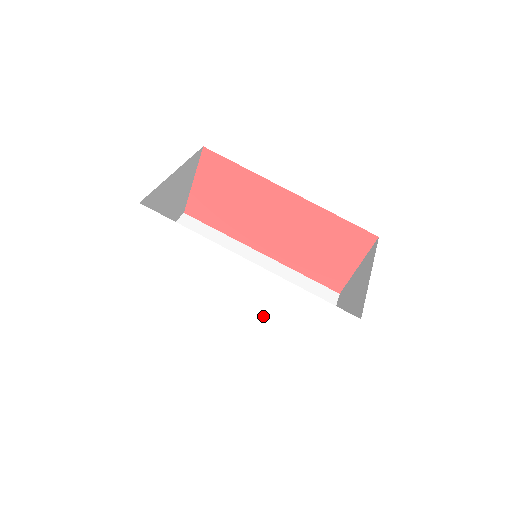
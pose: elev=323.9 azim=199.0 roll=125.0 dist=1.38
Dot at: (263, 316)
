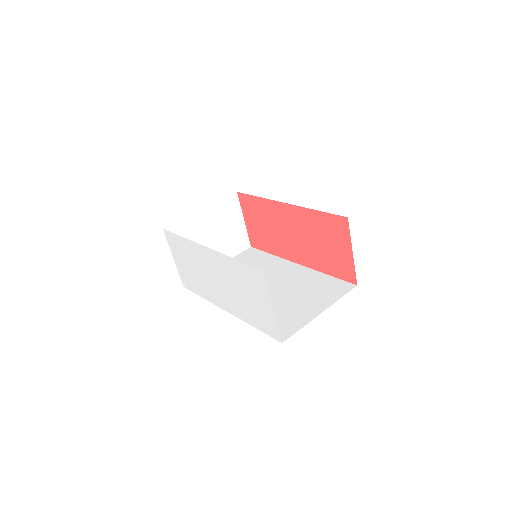
Dot at: (233, 291)
